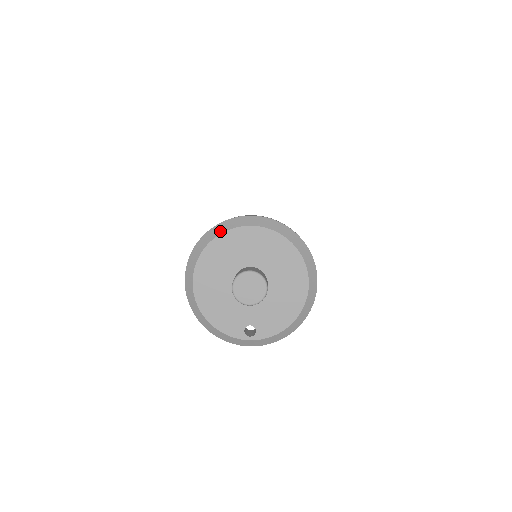
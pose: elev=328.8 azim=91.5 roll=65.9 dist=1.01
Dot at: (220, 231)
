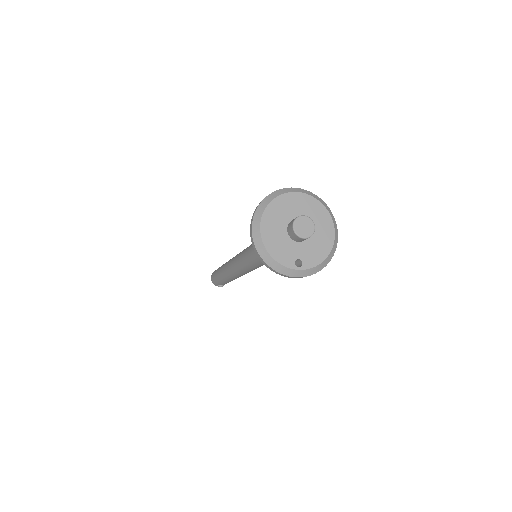
Dot at: (278, 194)
